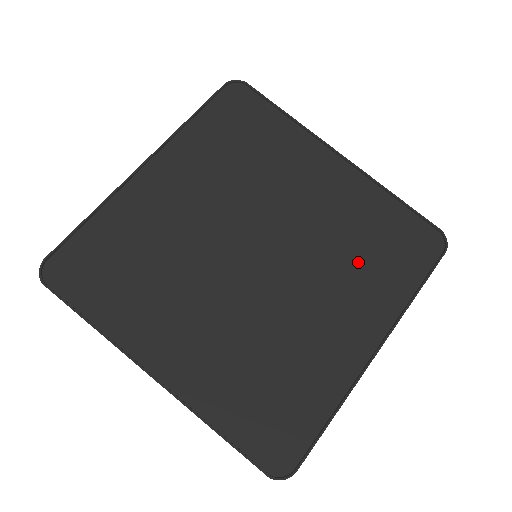
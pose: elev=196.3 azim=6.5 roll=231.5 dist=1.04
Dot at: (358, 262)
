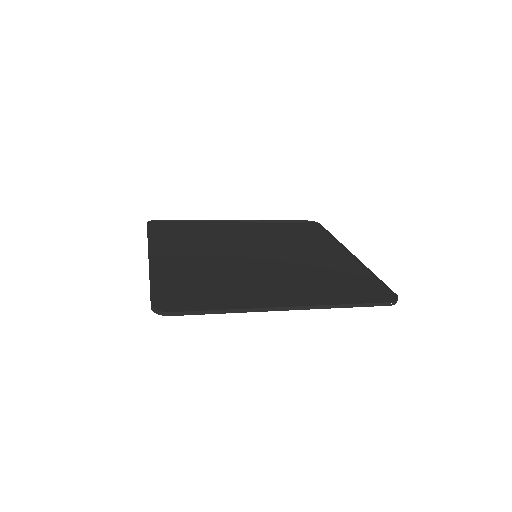
Dot at: (318, 280)
